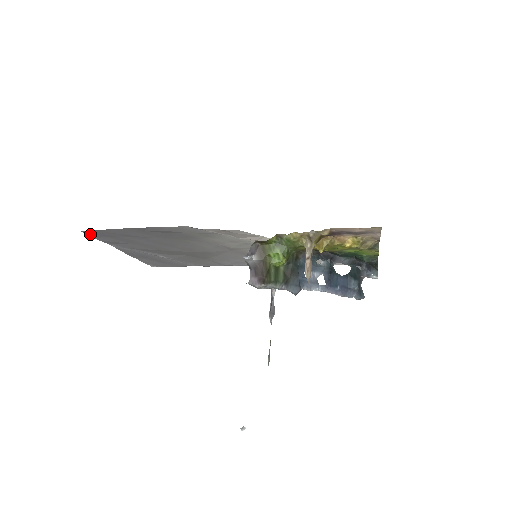
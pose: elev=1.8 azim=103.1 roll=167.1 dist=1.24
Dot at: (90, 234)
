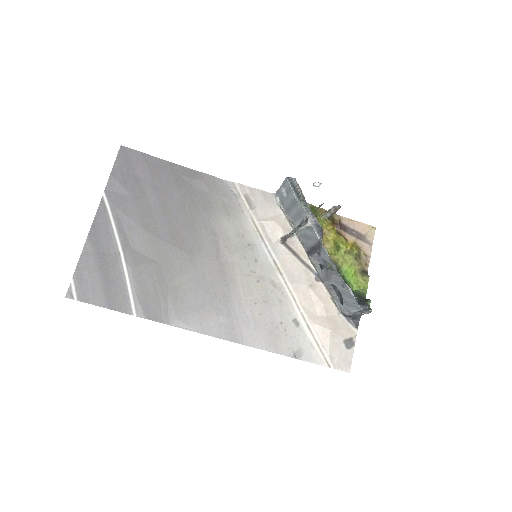
Dot at: (119, 157)
